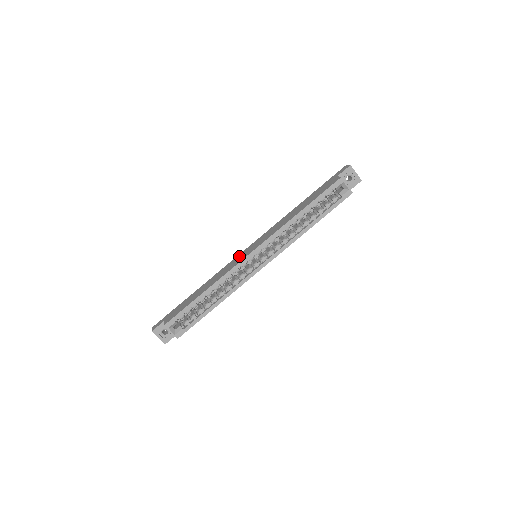
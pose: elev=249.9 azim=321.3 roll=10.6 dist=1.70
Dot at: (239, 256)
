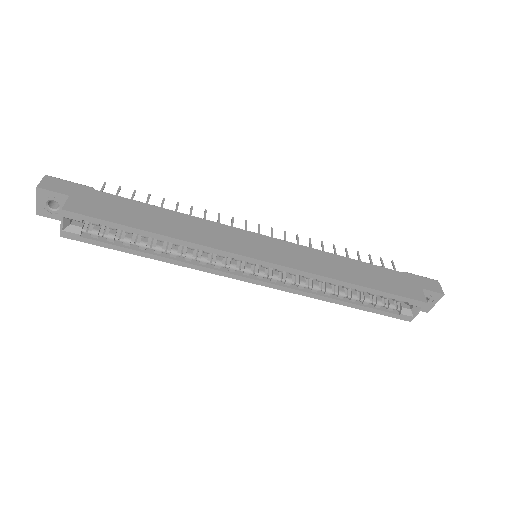
Dot at: (241, 235)
